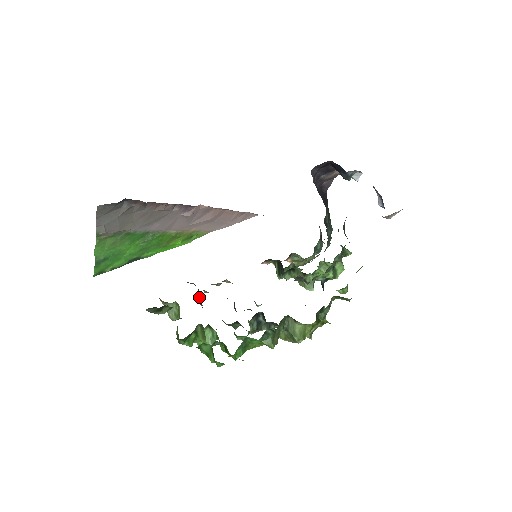
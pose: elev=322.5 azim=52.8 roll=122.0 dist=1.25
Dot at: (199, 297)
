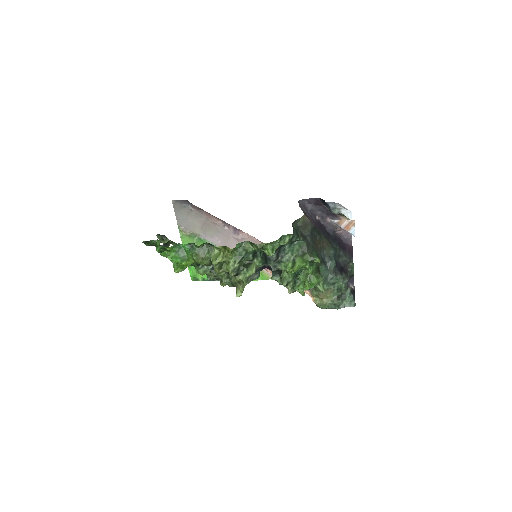
Dot at: occluded
